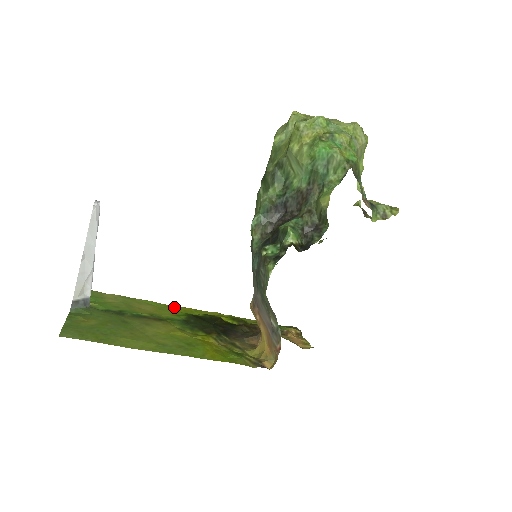
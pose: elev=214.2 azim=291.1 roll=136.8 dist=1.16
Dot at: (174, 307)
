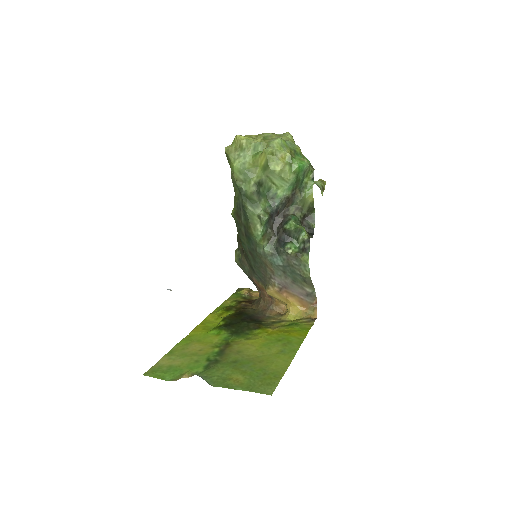
Dot at: (195, 333)
